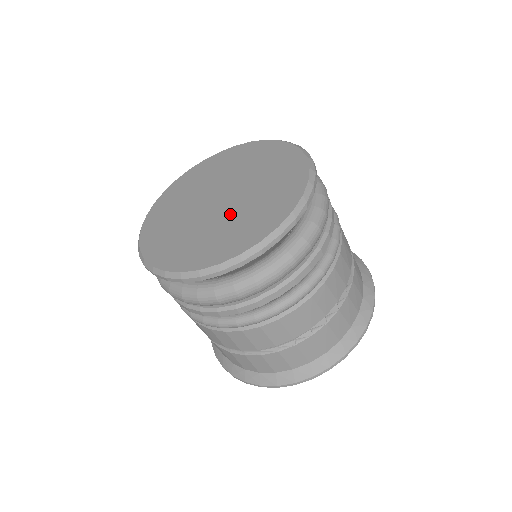
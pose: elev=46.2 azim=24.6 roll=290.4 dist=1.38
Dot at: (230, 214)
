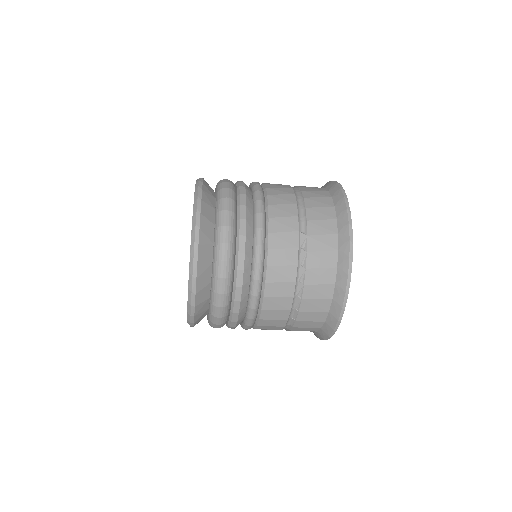
Dot at: occluded
